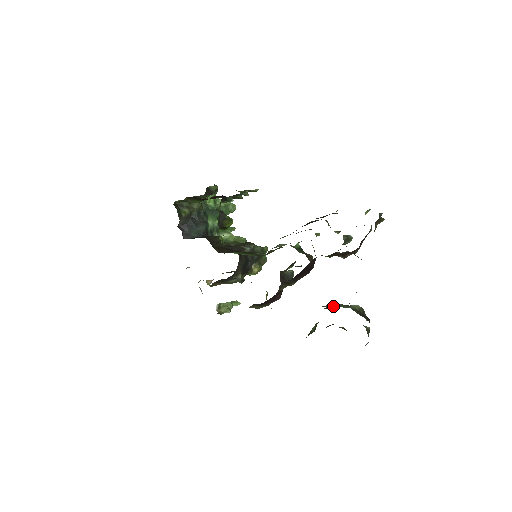
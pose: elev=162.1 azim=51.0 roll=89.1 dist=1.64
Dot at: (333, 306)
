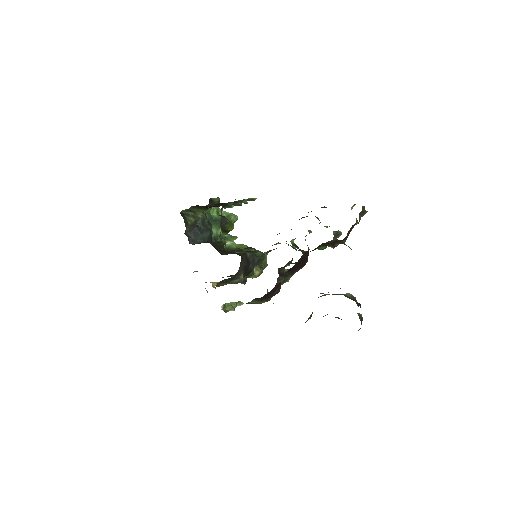
Dot at: occluded
